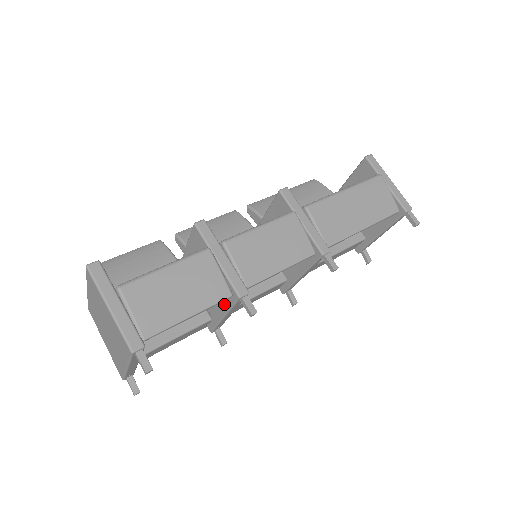
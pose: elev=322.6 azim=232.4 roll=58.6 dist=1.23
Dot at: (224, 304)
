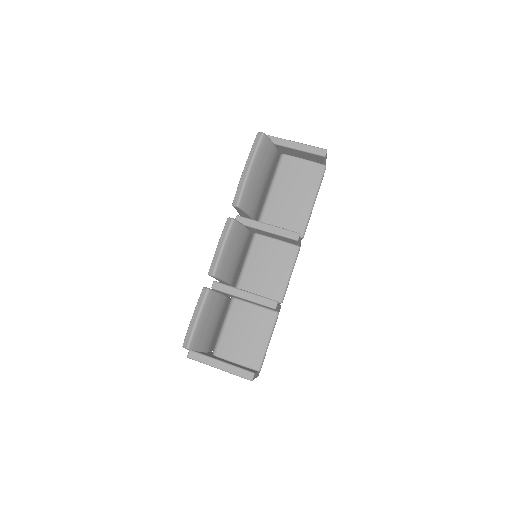
Dot at: occluded
